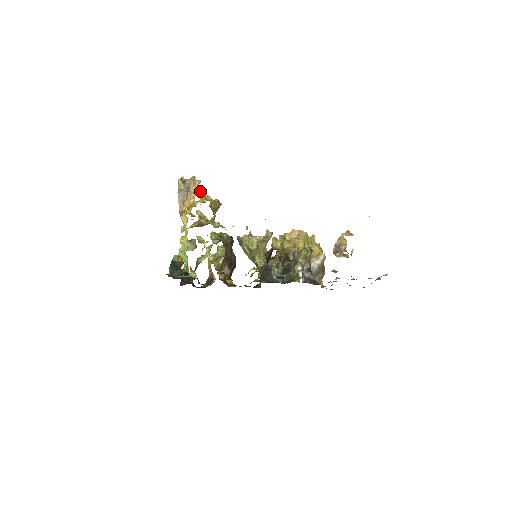
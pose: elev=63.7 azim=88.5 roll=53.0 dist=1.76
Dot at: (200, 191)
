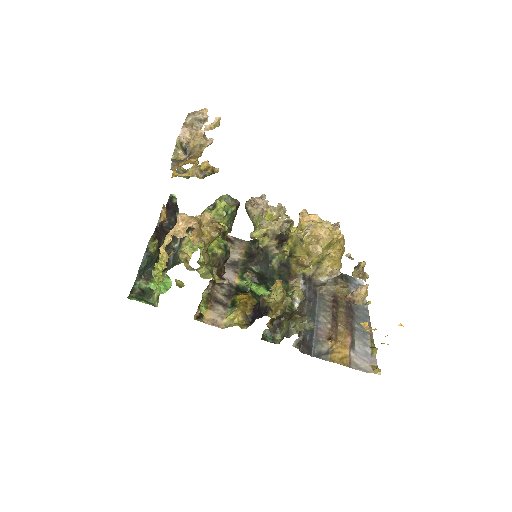
Dot at: (194, 231)
